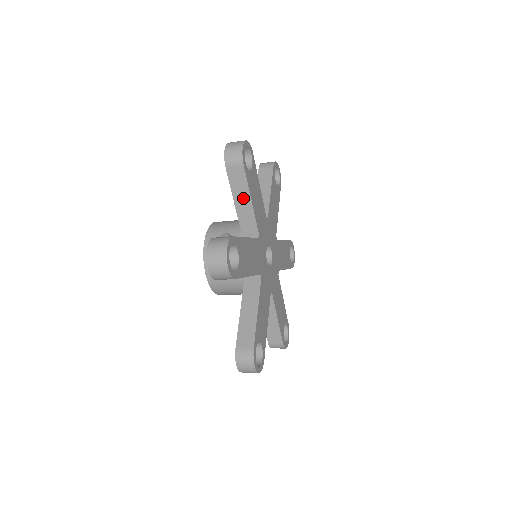
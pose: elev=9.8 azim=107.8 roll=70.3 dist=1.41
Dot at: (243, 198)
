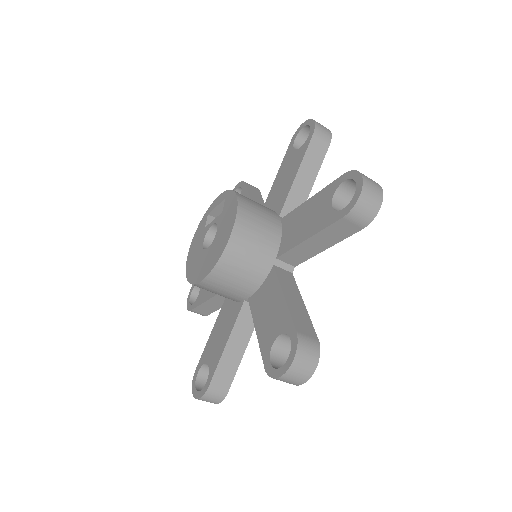
Dot at: (258, 201)
